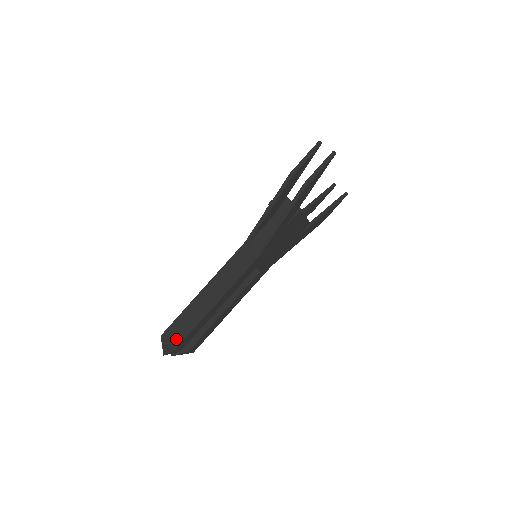
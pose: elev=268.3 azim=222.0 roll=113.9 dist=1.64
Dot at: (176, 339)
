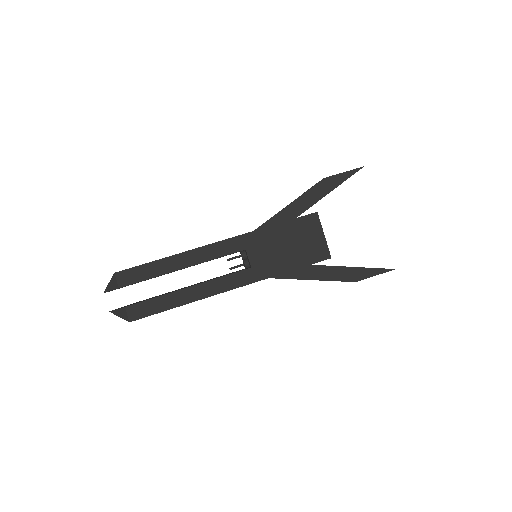
Dot at: occluded
